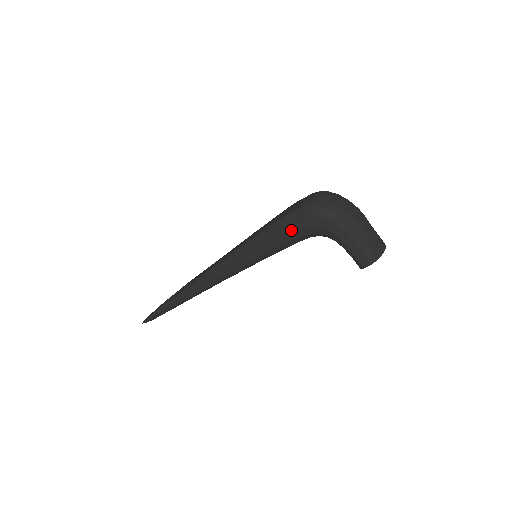
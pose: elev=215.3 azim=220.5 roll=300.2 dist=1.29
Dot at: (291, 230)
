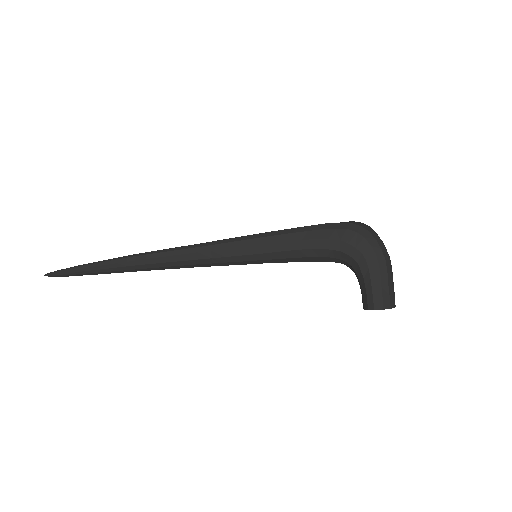
Dot at: (325, 238)
